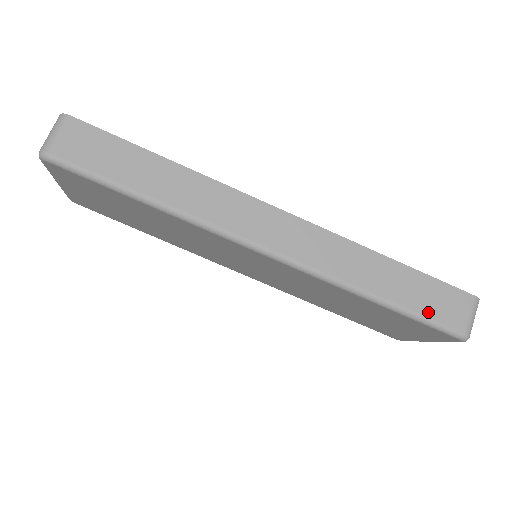
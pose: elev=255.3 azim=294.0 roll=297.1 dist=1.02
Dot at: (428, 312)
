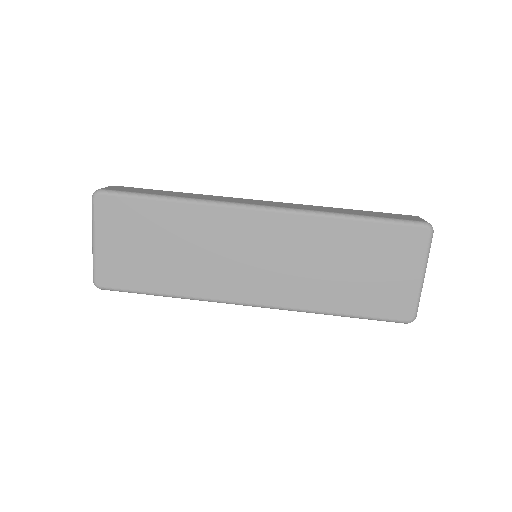
Dot at: (391, 217)
